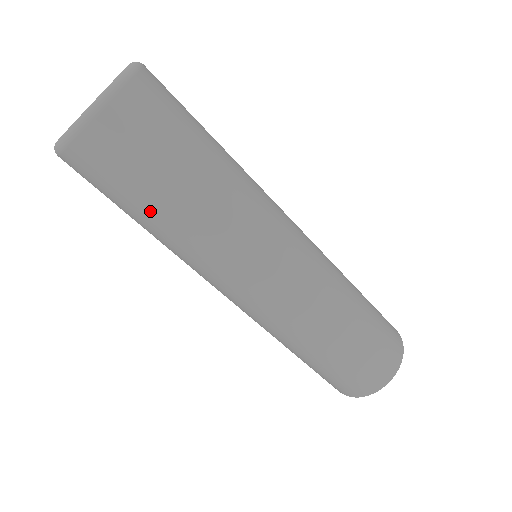
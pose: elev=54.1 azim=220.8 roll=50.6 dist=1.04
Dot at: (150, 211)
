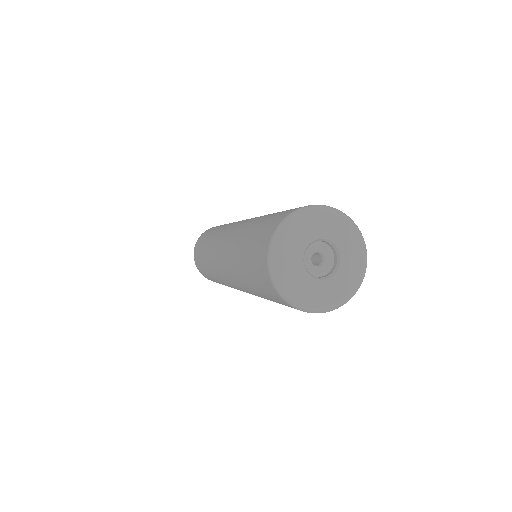
Dot at: (247, 274)
